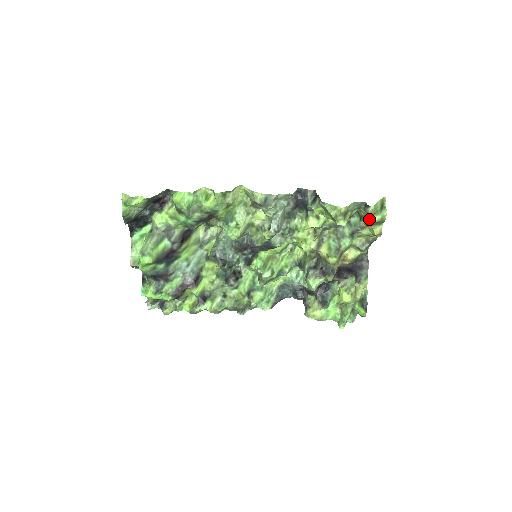
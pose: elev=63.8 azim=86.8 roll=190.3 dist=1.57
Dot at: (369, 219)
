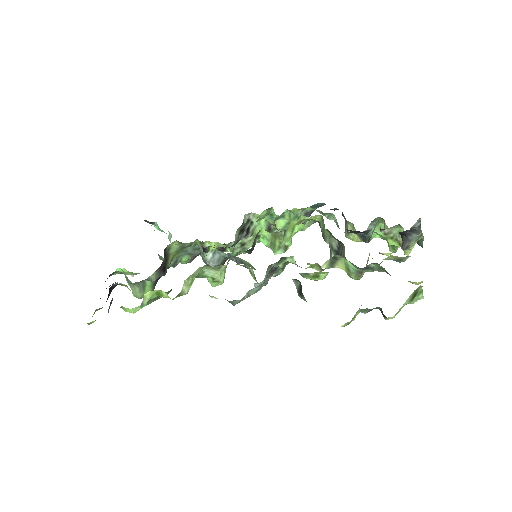
Dot at: occluded
